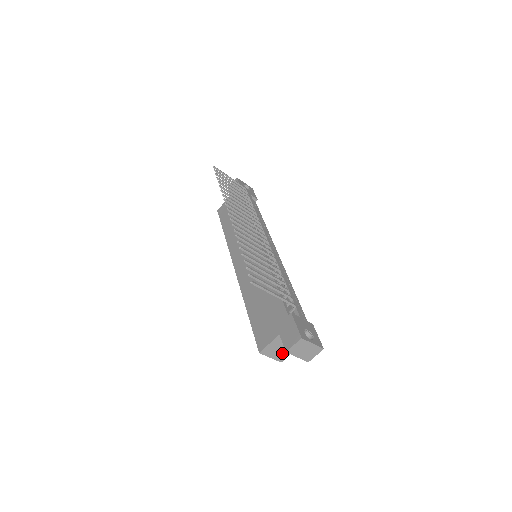
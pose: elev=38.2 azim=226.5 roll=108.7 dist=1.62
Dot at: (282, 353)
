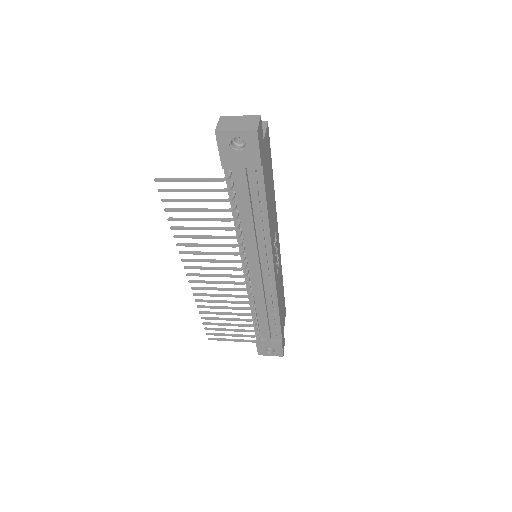
Dot at: occluded
